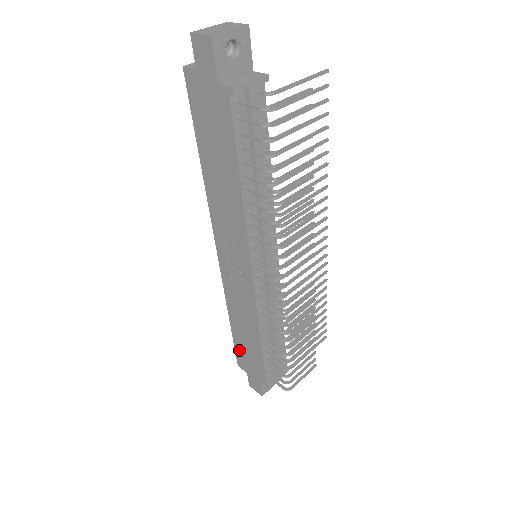
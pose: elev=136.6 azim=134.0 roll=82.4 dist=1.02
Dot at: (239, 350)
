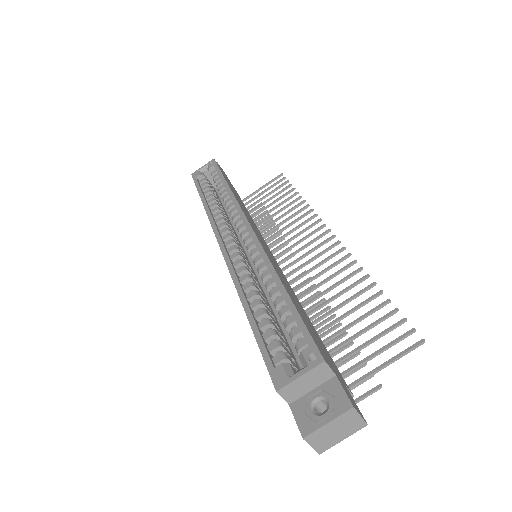
Dot at: occluded
